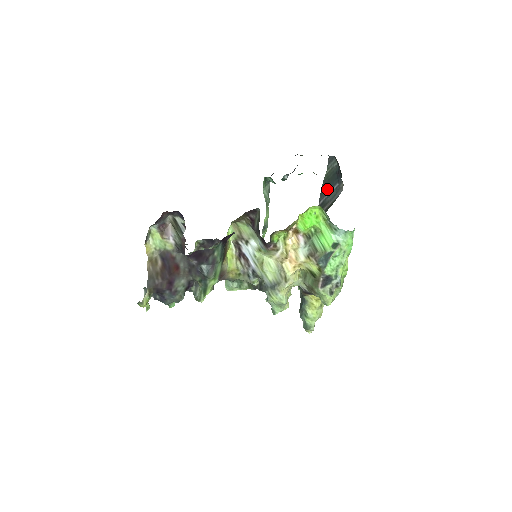
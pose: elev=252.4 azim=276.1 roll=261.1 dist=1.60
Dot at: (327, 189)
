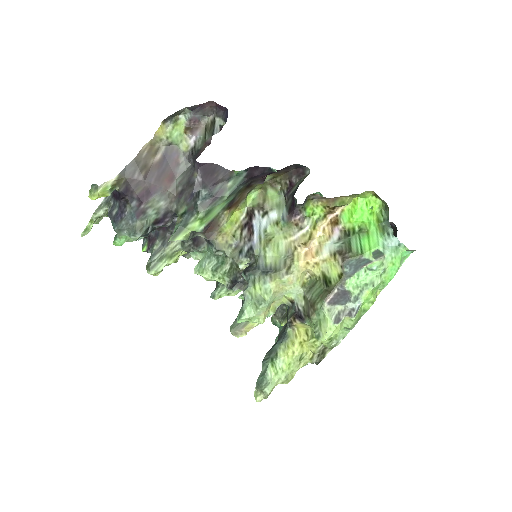
Dot at: occluded
